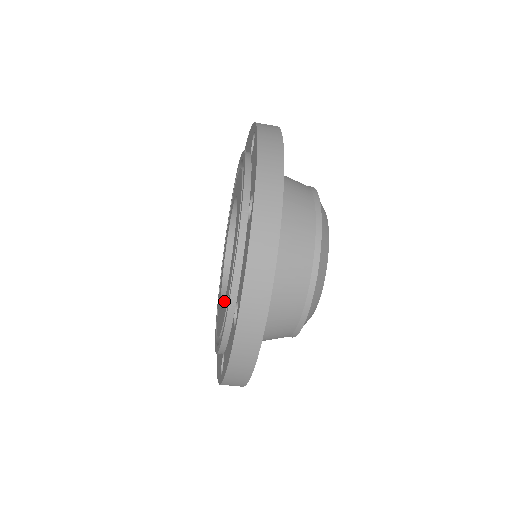
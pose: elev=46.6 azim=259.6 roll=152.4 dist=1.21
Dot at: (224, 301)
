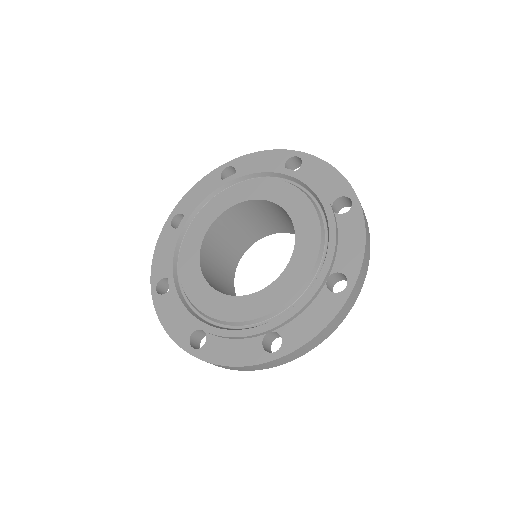
Dot at: (205, 281)
